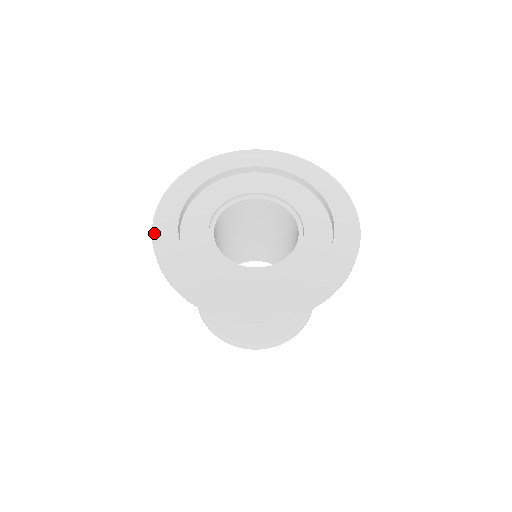
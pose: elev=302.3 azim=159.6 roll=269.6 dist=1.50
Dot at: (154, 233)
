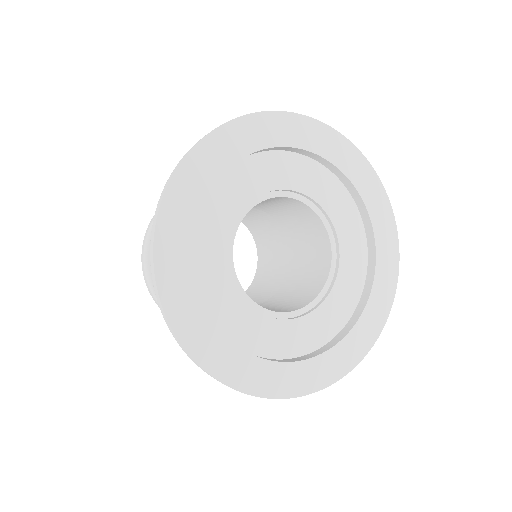
Dot at: (229, 125)
